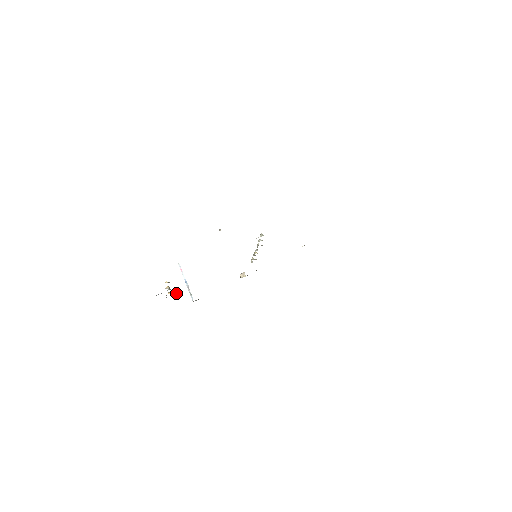
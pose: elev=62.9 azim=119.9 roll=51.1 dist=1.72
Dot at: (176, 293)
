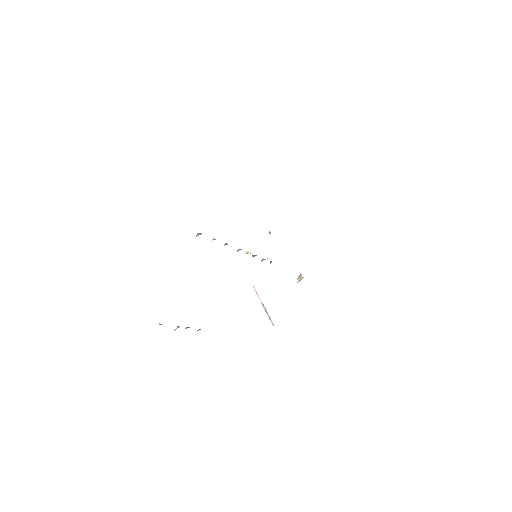
Dot at: occluded
